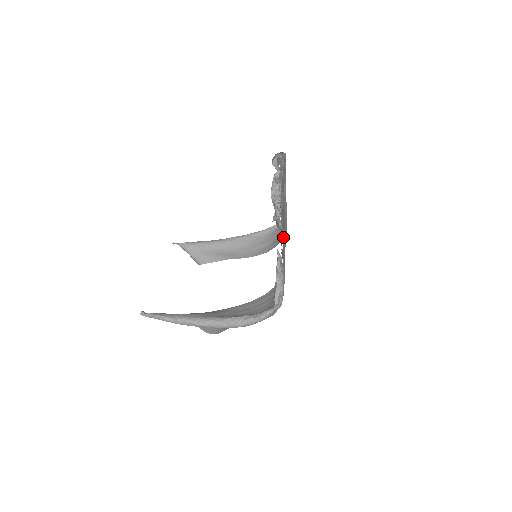
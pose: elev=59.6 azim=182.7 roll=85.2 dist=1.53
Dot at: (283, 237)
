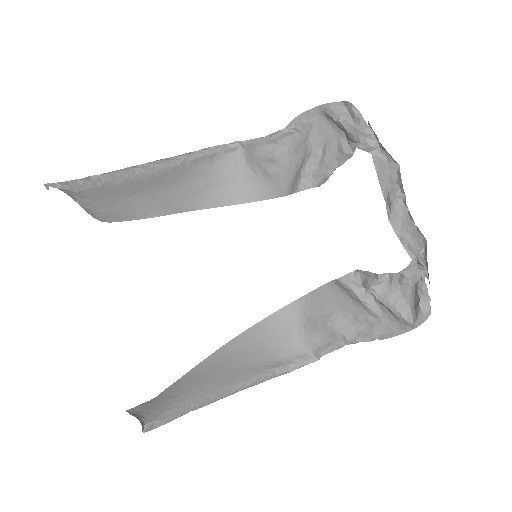
Dot at: occluded
